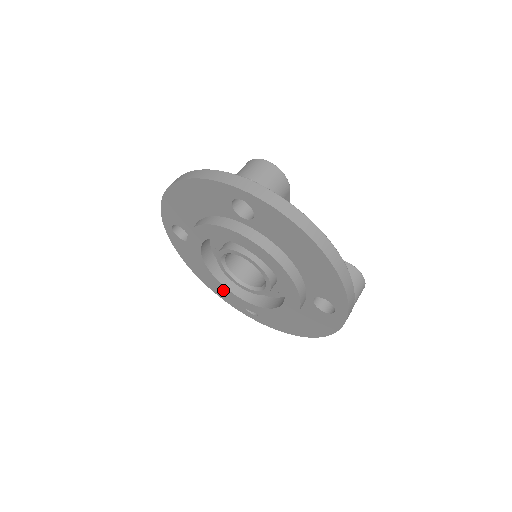
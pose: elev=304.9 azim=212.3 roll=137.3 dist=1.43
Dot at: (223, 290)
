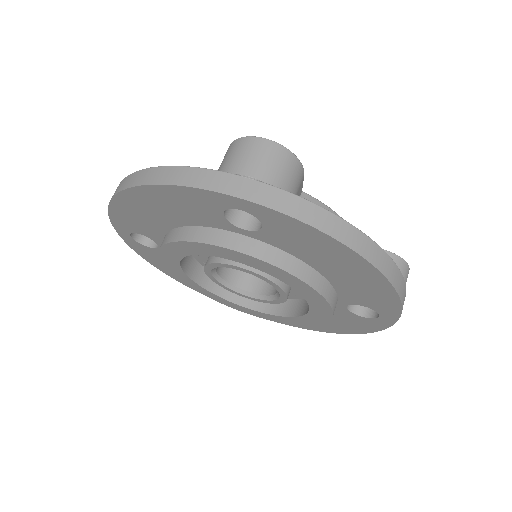
Dot at: (216, 298)
